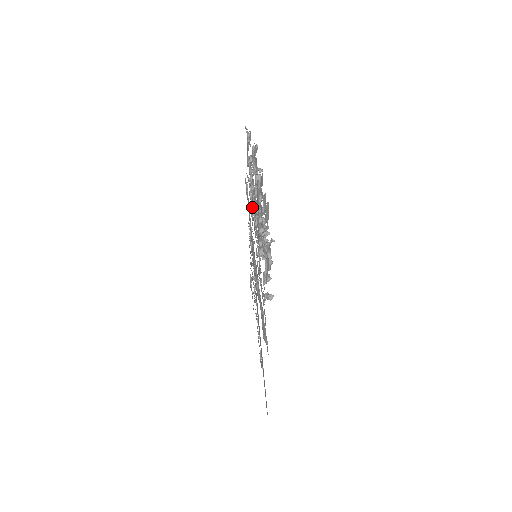
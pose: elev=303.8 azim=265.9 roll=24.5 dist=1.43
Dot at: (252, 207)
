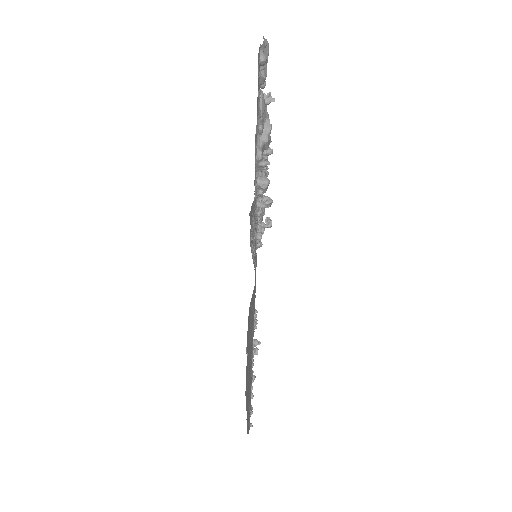
Dot at: occluded
